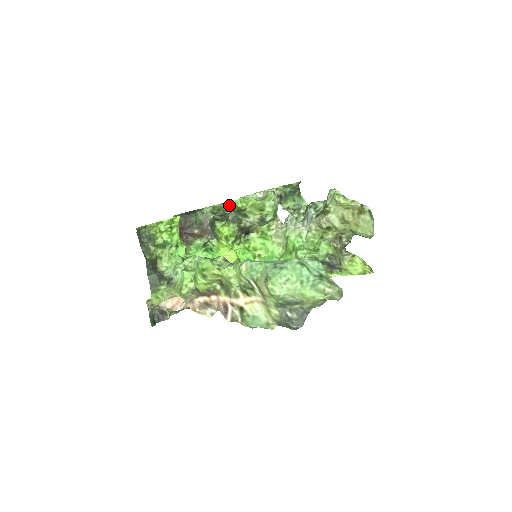
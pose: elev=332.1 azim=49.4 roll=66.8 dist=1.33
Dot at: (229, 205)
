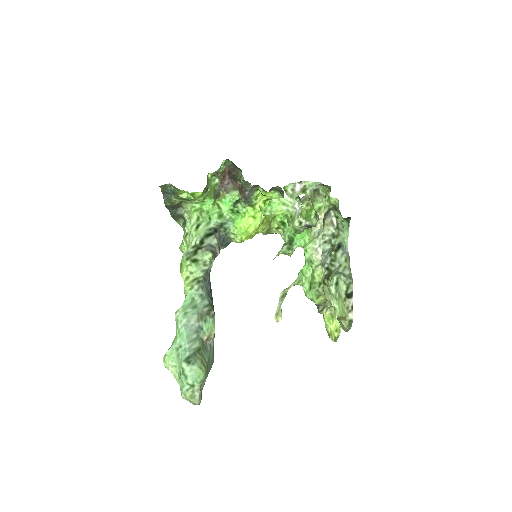
Dot at: occluded
